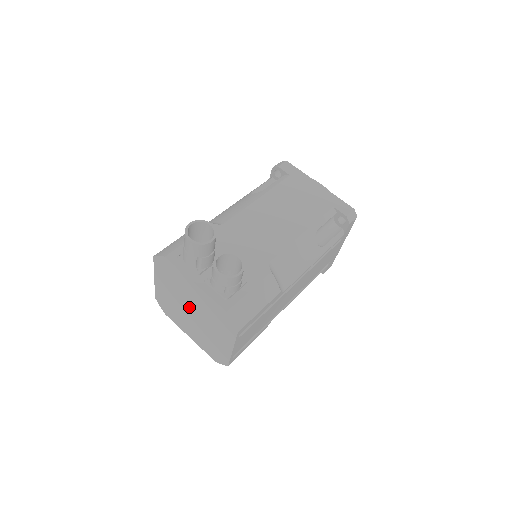
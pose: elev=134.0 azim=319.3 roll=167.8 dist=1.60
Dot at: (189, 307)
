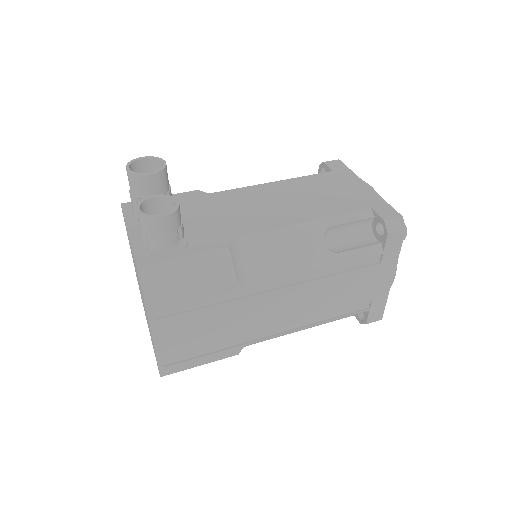
Dot at: occluded
